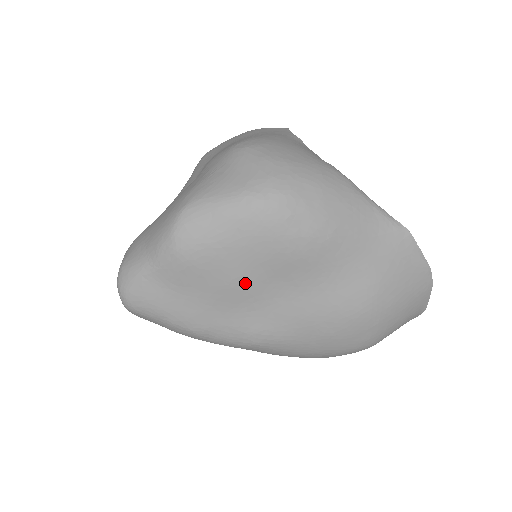
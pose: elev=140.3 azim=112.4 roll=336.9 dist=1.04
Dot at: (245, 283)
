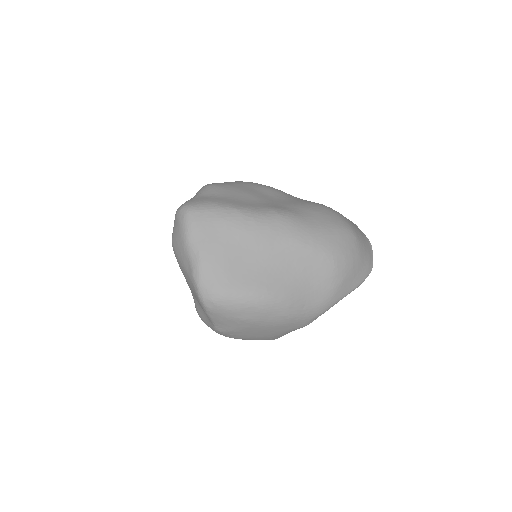
Dot at: (252, 193)
